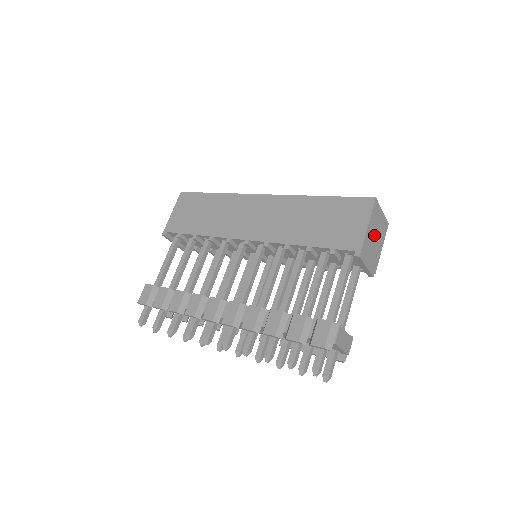
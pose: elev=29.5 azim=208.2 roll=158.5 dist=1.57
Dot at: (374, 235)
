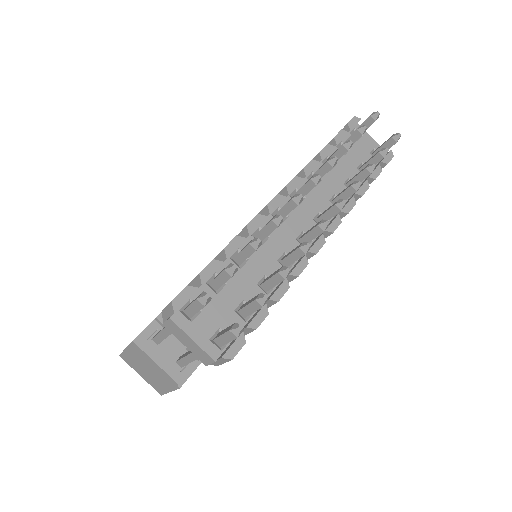
Dot at: occluded
